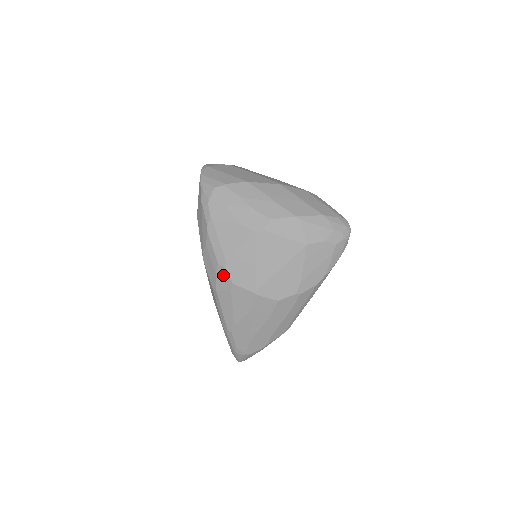
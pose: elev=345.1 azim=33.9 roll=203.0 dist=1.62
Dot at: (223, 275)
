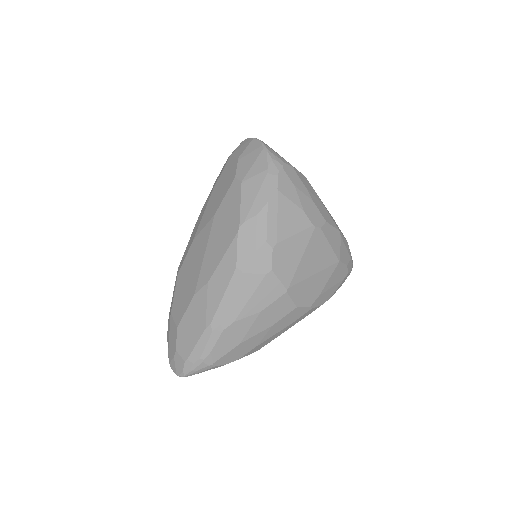
Dot at: (265, 256)
